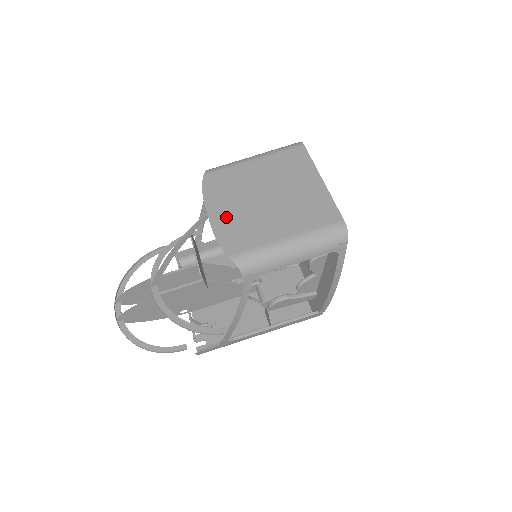
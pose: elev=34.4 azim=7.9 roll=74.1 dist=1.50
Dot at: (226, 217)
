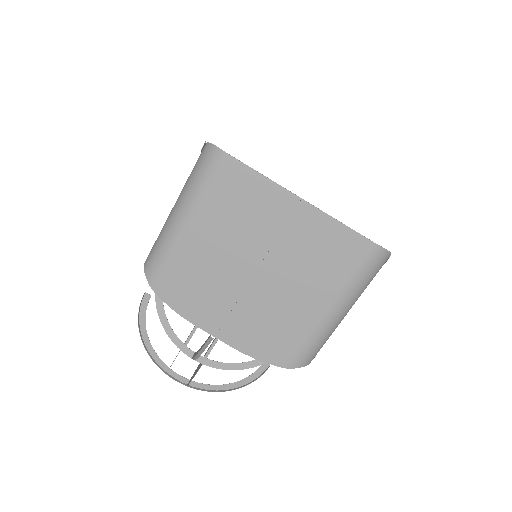
Dot at: (237, 327)
